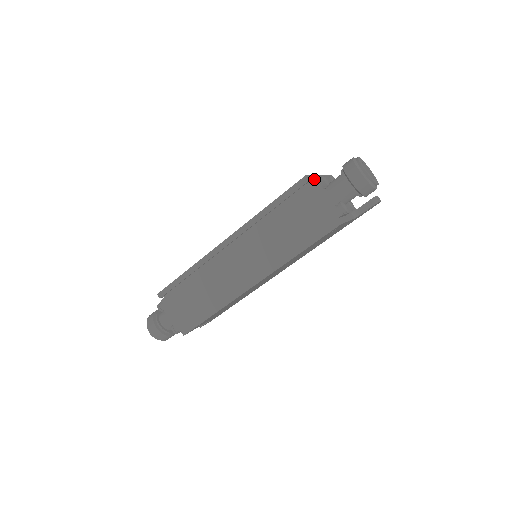
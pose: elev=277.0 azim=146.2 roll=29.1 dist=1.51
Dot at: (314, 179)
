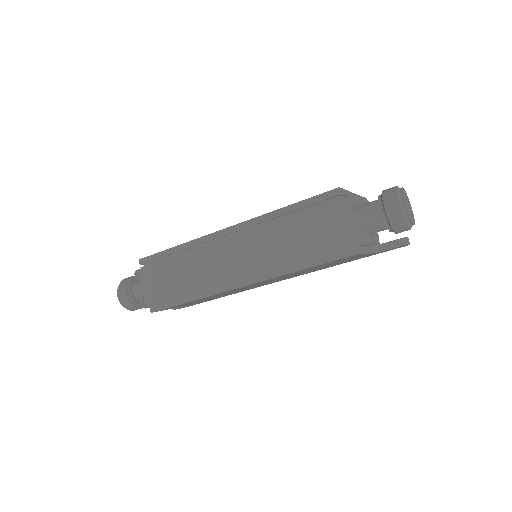
Dot at: (346, 195)
